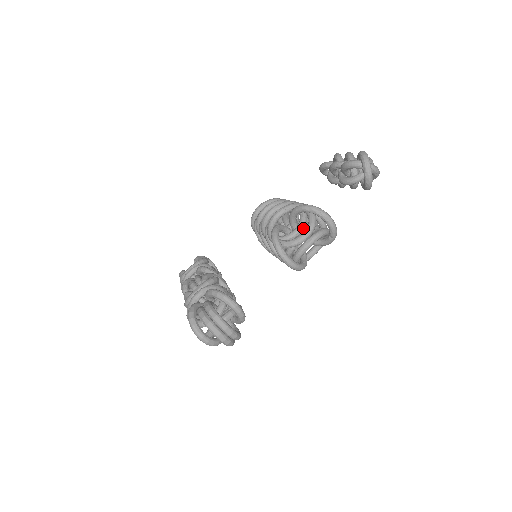
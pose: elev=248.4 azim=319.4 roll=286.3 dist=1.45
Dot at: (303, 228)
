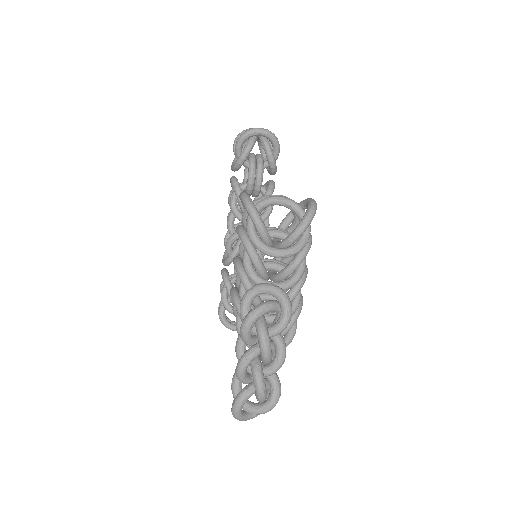
Dot at: occluded
